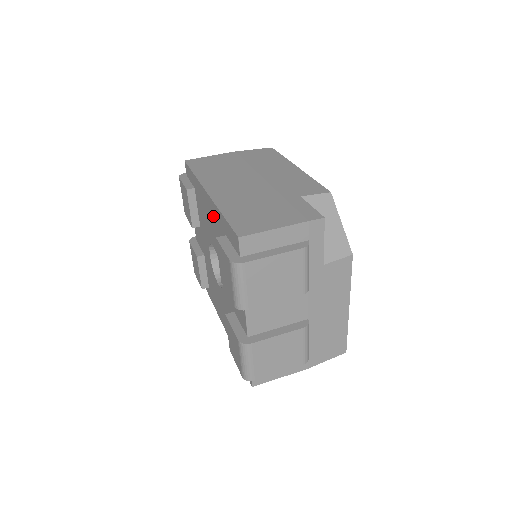
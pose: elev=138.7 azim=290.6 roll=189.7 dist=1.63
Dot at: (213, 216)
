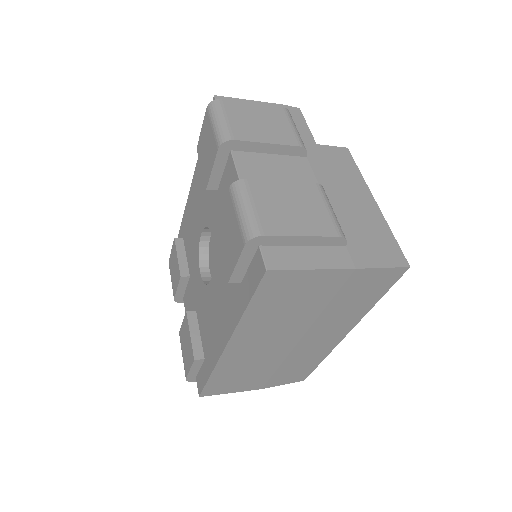
Dot at: (197, 184)
